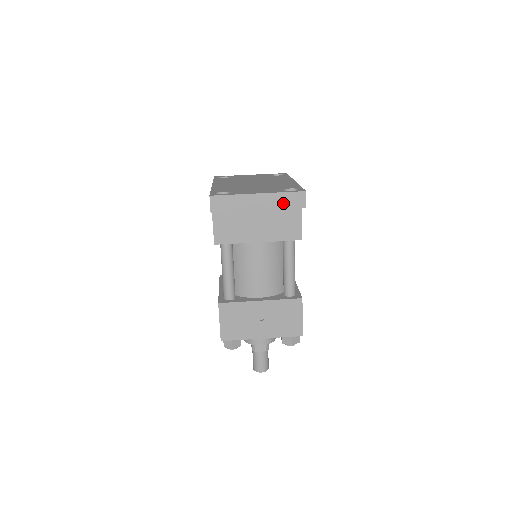
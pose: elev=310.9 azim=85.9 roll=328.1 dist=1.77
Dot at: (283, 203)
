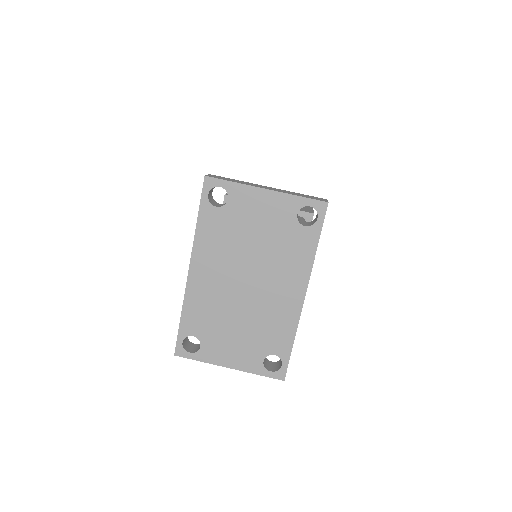
Dot at: occluded
